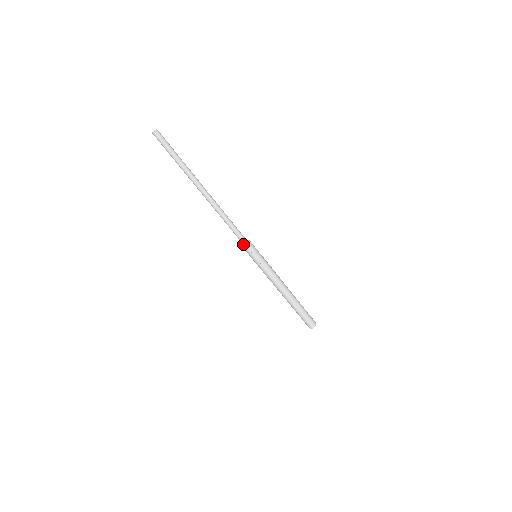
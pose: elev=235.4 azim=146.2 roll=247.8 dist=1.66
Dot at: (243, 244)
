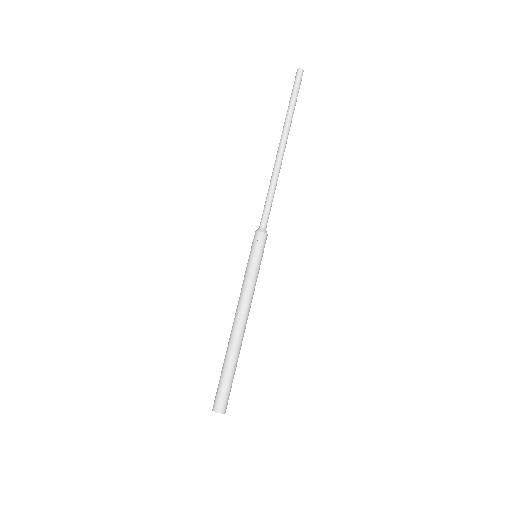
Dot at: (264, 229)
